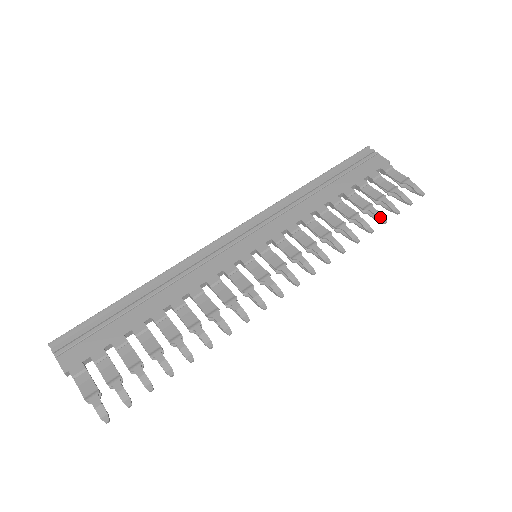
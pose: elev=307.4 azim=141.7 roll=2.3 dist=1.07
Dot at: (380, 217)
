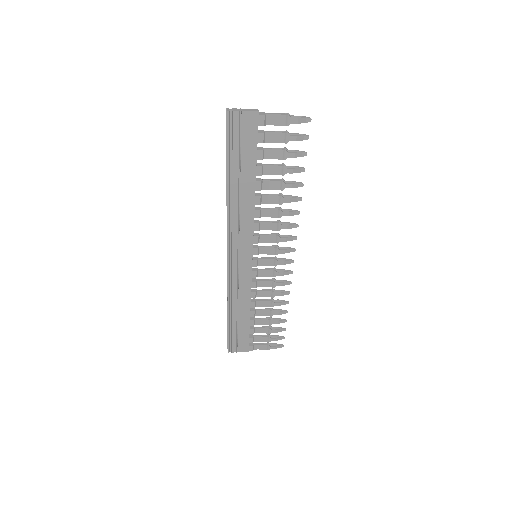
Dot at: (281, 320)
